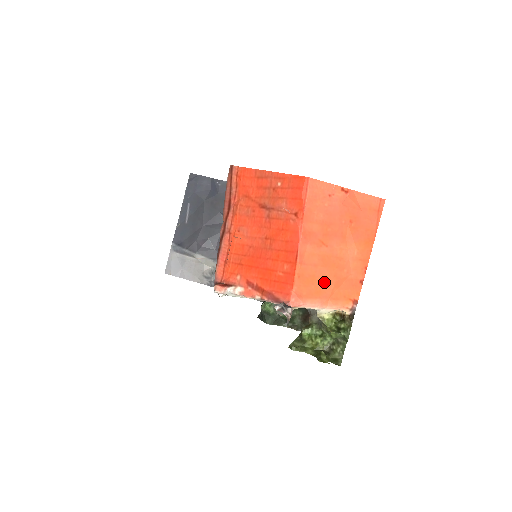
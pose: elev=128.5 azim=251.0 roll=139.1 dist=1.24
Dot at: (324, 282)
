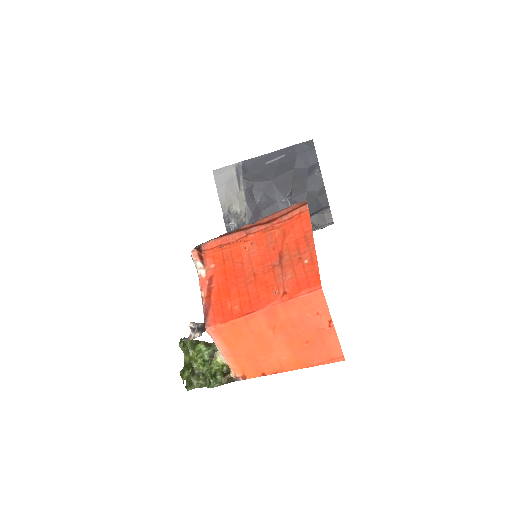
Dot at: (243, 345)
